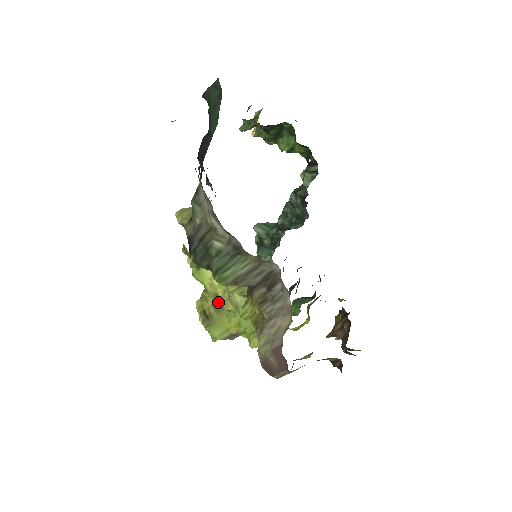
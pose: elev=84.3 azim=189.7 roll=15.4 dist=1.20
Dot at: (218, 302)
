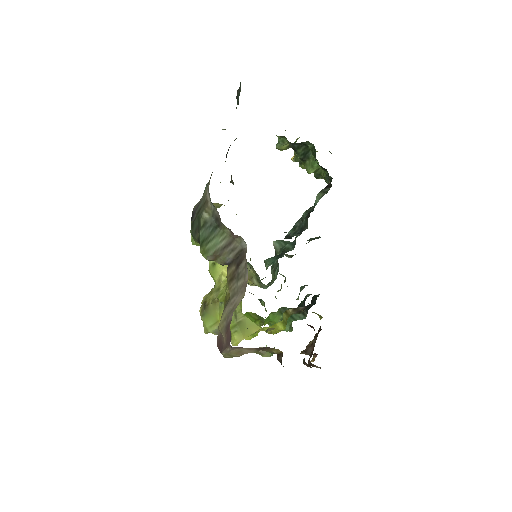
Dot at: (217, 295)
